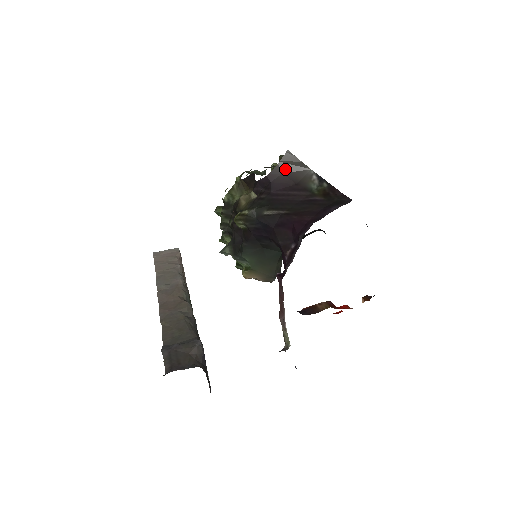
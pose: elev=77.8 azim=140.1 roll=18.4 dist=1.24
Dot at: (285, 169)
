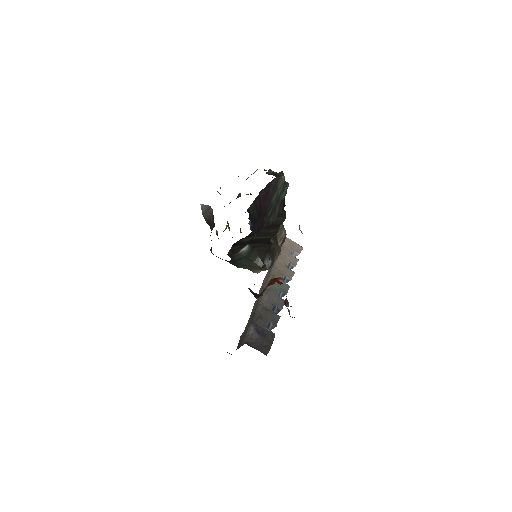
Dot at: (206, 217)
